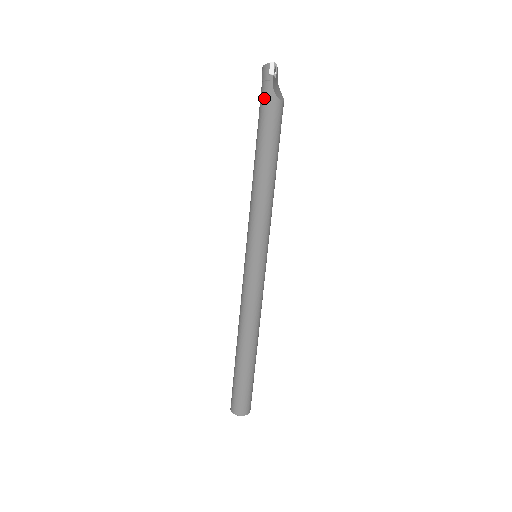
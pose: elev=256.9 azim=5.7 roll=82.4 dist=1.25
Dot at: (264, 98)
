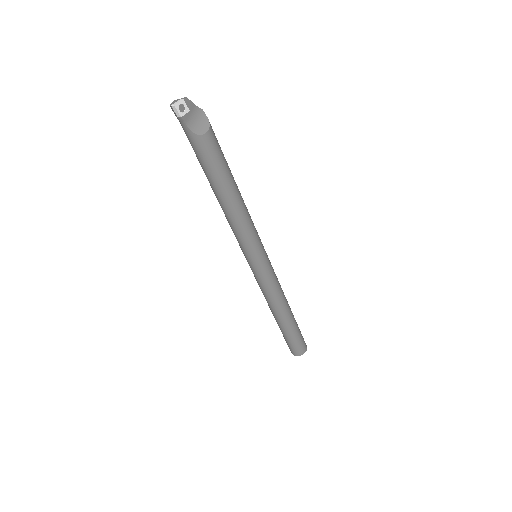
Dot at: (187, 137)
